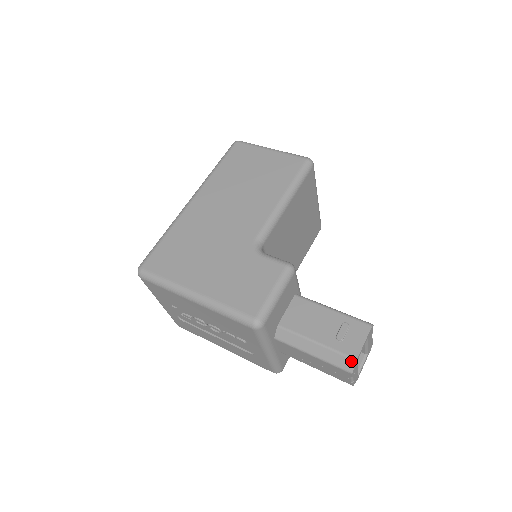
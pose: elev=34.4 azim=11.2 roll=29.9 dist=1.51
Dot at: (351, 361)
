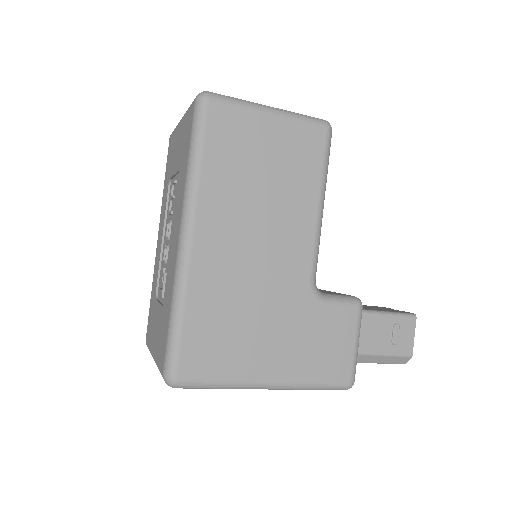
Dot at: (407, 358)
